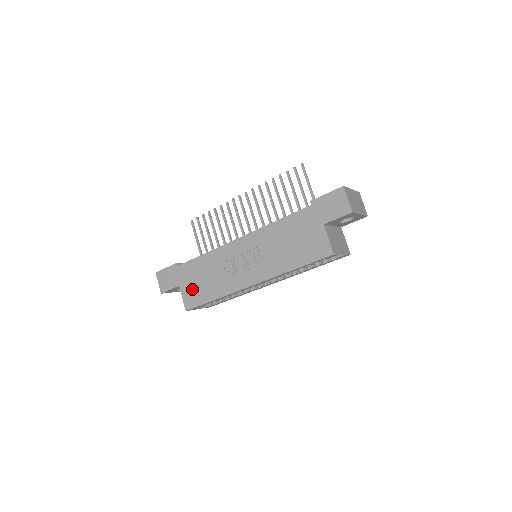
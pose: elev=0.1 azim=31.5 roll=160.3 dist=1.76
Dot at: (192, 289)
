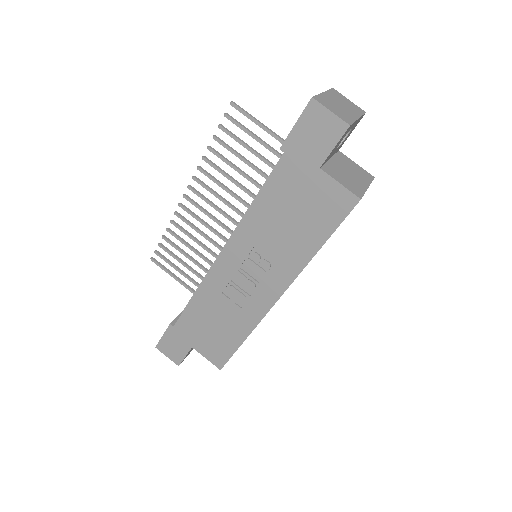
Dot at: (209, 343)
